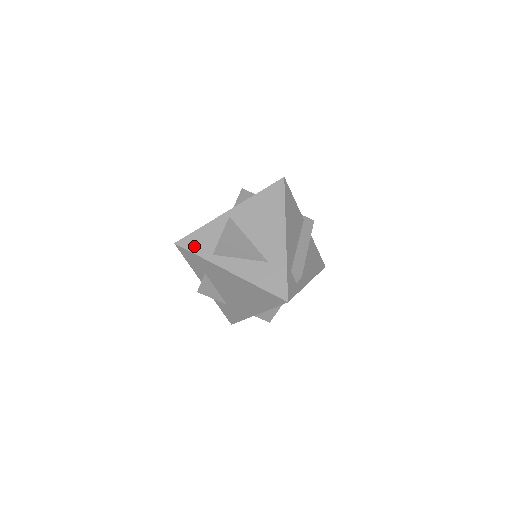
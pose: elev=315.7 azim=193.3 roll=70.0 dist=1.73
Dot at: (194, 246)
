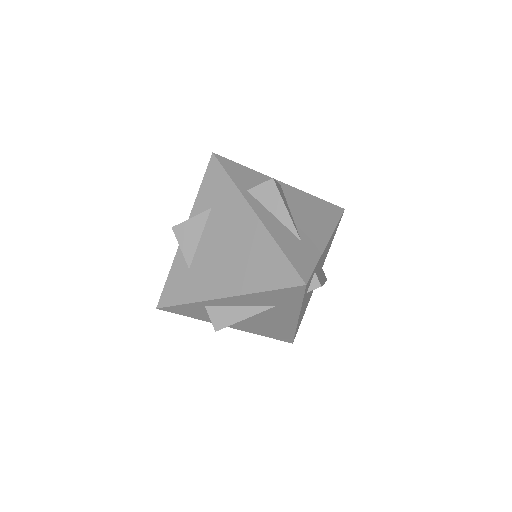
Dot at: (232, 170)
